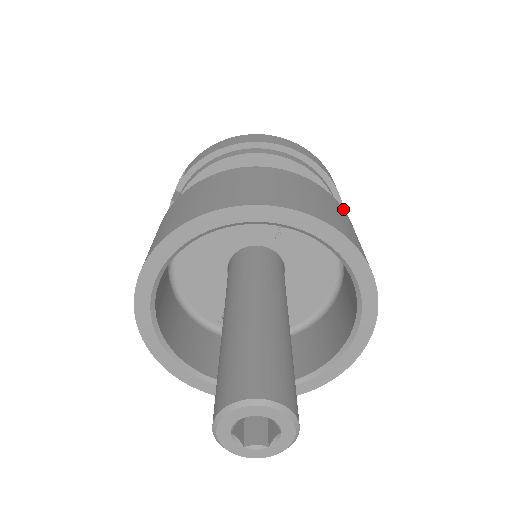
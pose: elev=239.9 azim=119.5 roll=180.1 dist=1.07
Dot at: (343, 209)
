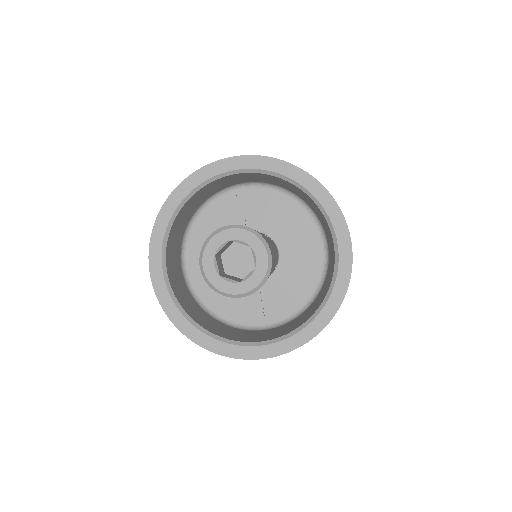
Dot at: occluded
